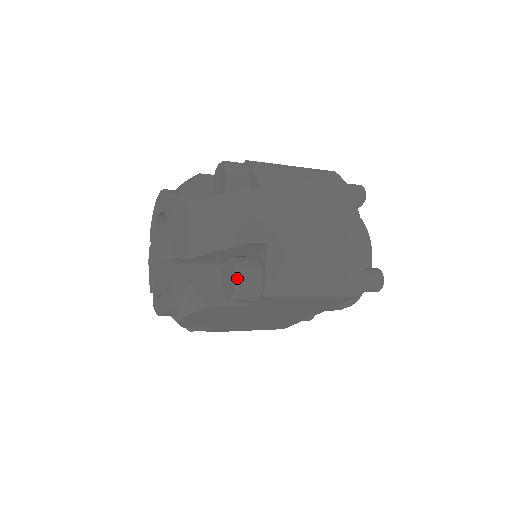
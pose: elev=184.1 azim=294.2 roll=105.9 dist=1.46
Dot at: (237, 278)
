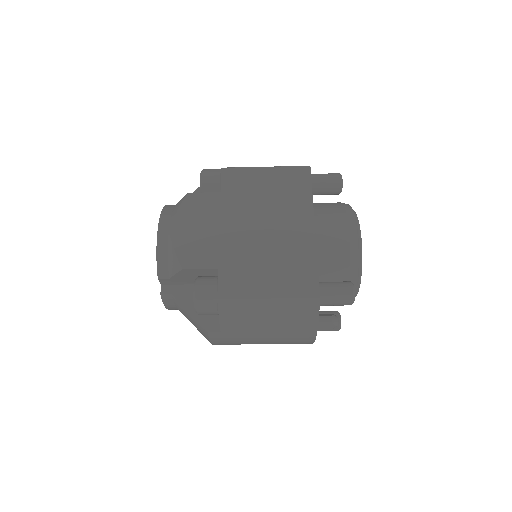
Dot at: occluded
